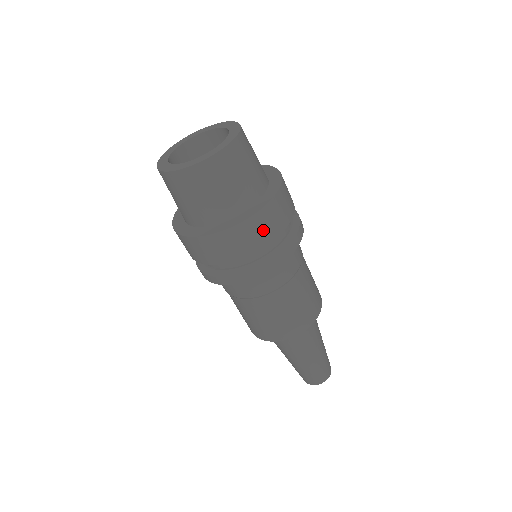
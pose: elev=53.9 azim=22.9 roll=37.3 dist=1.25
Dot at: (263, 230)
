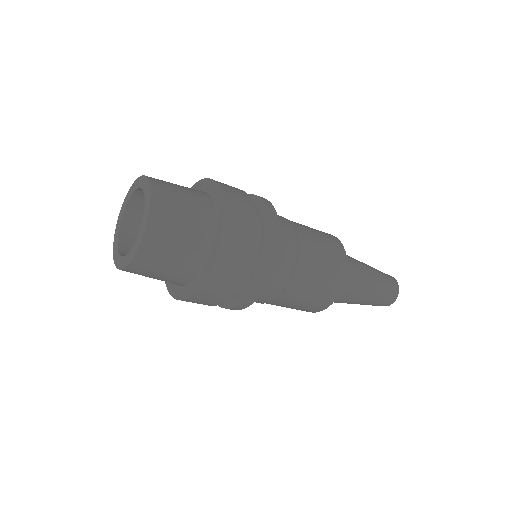
Dot at: (241, 229)
